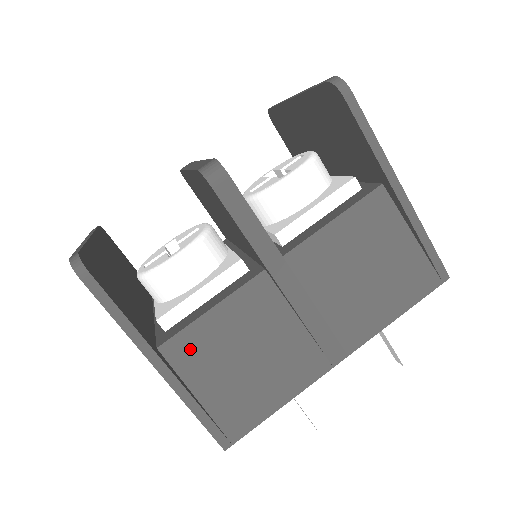
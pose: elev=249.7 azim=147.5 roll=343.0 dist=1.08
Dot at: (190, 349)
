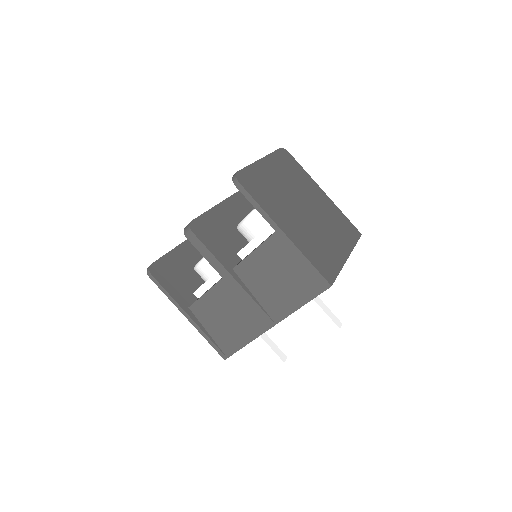
Dot at: (201, 310)
